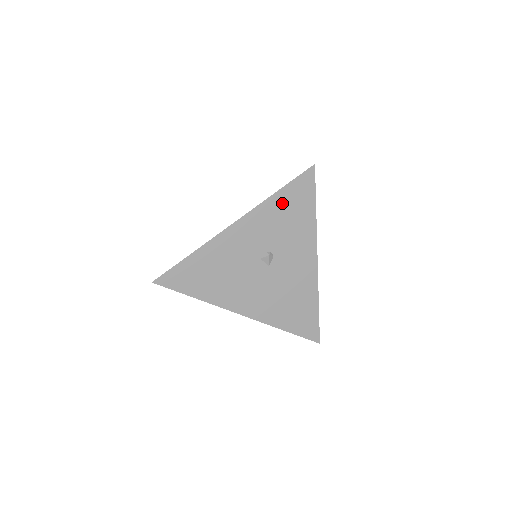
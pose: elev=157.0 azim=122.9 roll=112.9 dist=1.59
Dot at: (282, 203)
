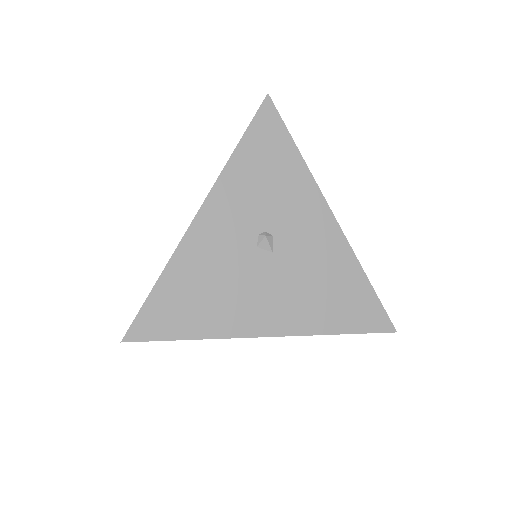
Dot at: (250, 161)
